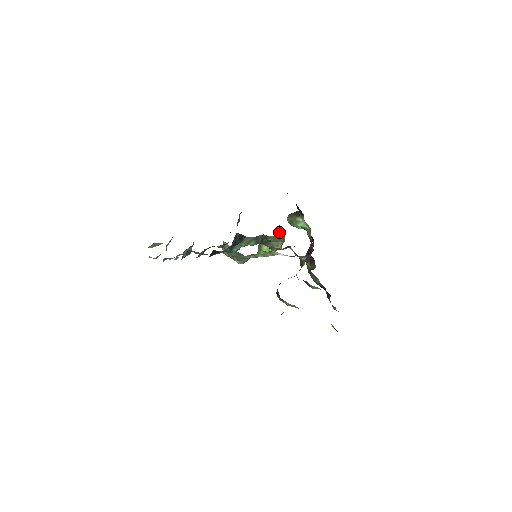
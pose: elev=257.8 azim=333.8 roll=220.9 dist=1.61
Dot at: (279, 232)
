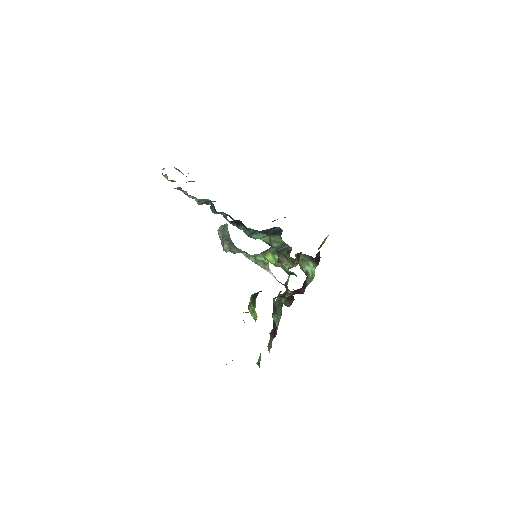
Dot at: occluded
